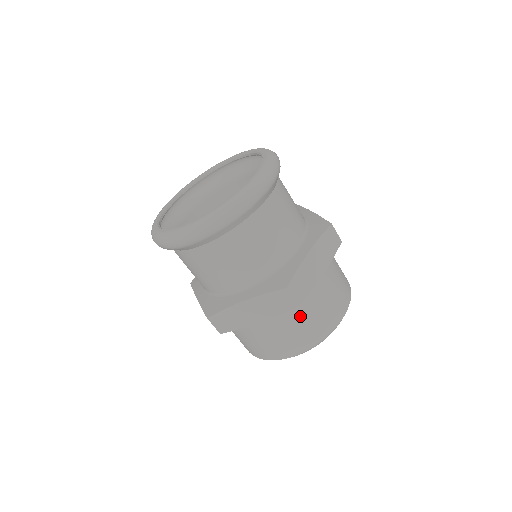
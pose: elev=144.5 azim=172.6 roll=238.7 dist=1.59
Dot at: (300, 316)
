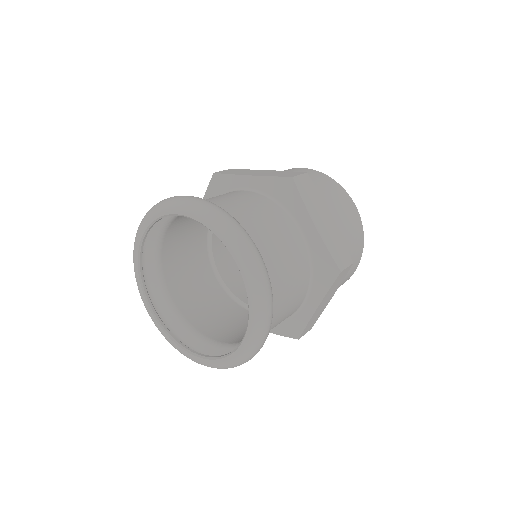
Dot at: occluded
